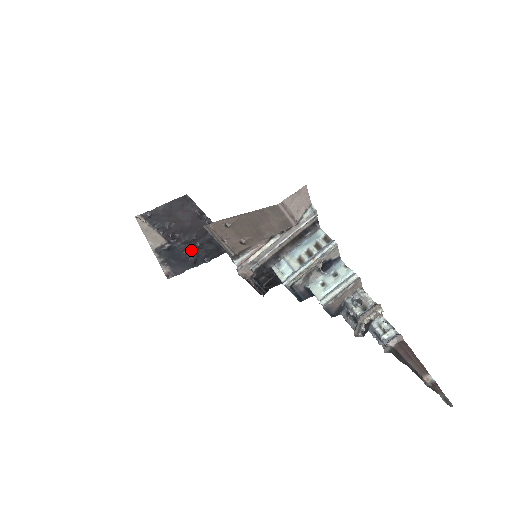
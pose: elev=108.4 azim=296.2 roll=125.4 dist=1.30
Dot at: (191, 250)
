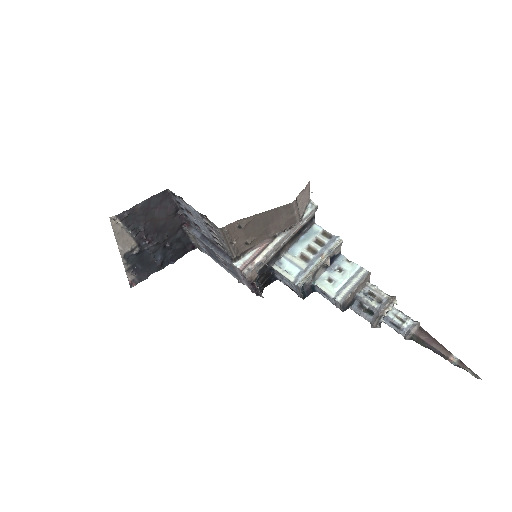
Dot at: (159, 252)
